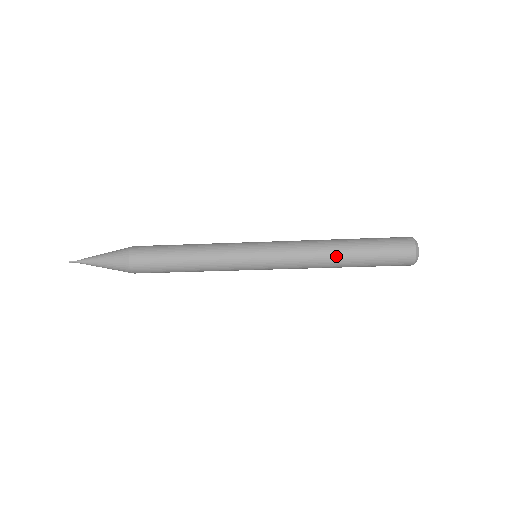
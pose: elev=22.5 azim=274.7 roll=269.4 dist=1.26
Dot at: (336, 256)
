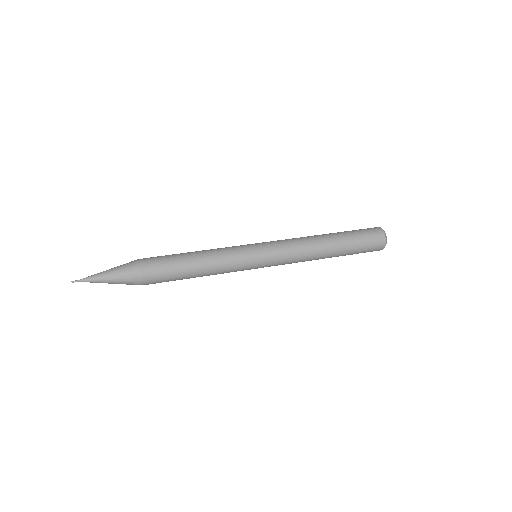
Dot at: (325, 257)
